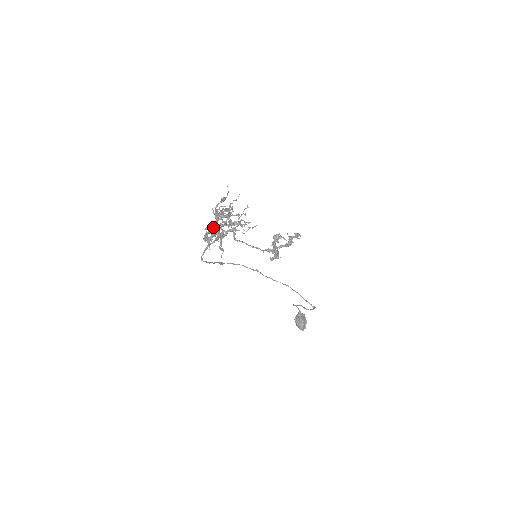
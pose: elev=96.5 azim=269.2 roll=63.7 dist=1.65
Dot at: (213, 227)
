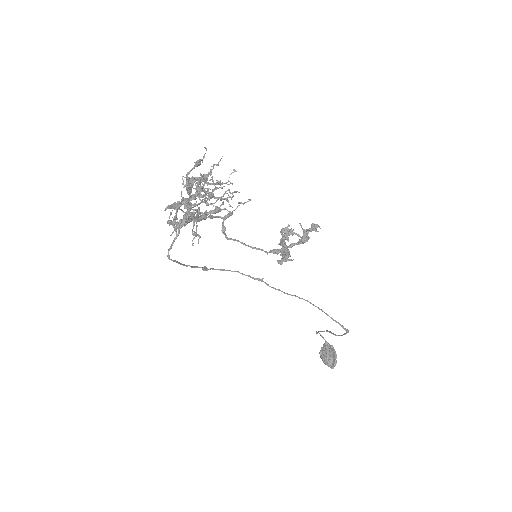
Dot at: occluded
